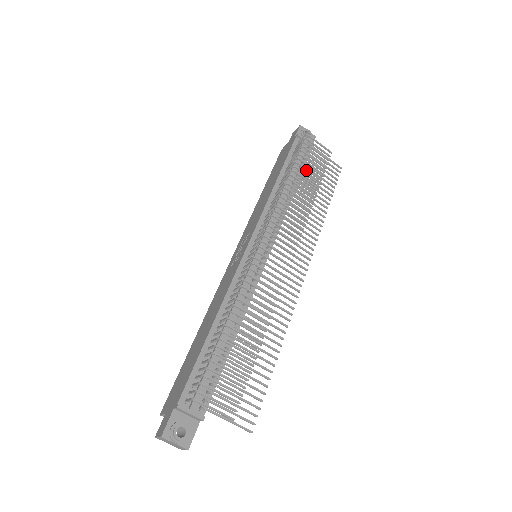
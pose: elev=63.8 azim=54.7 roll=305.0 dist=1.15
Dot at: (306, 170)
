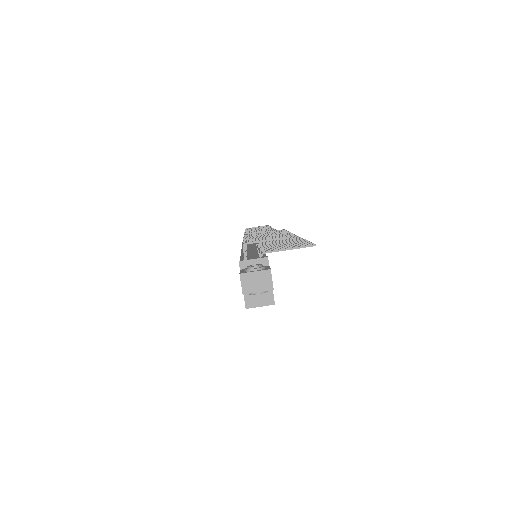
Dot at: occluded
